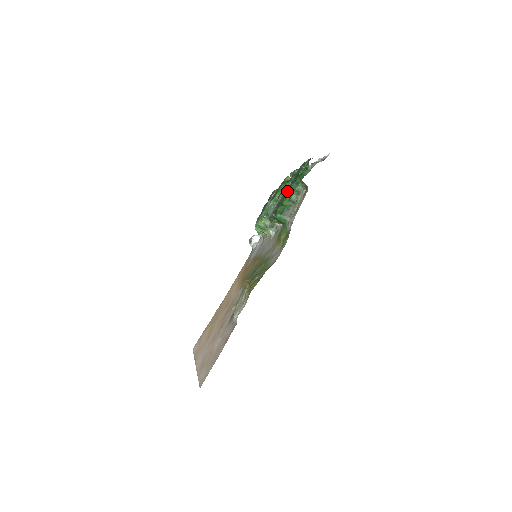
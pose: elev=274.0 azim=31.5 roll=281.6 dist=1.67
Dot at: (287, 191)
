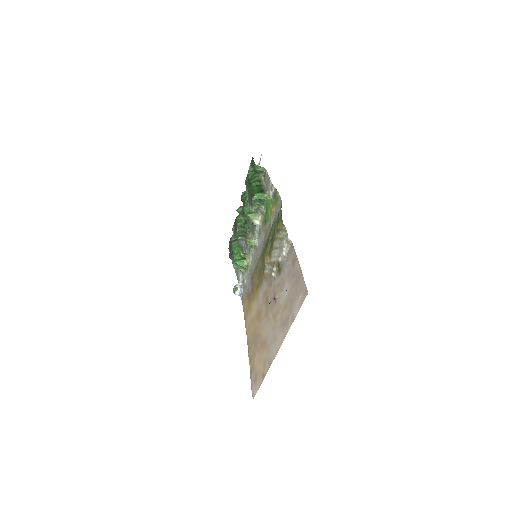
Dot at: (250, 185)
